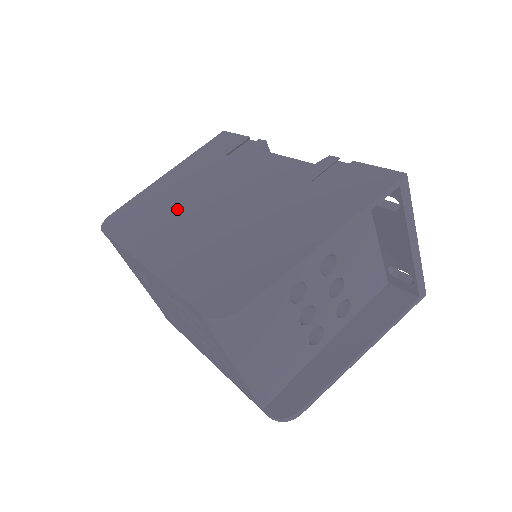
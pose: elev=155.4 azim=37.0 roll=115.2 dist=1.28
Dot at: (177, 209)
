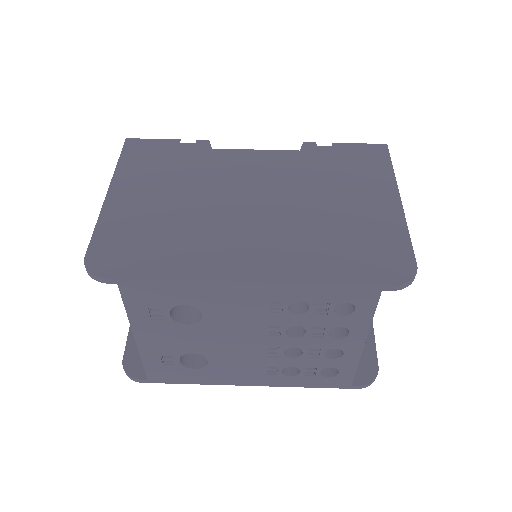
Dot at: (199, 221)
